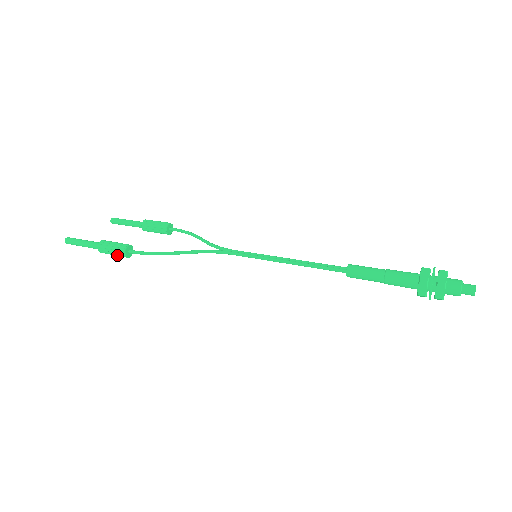
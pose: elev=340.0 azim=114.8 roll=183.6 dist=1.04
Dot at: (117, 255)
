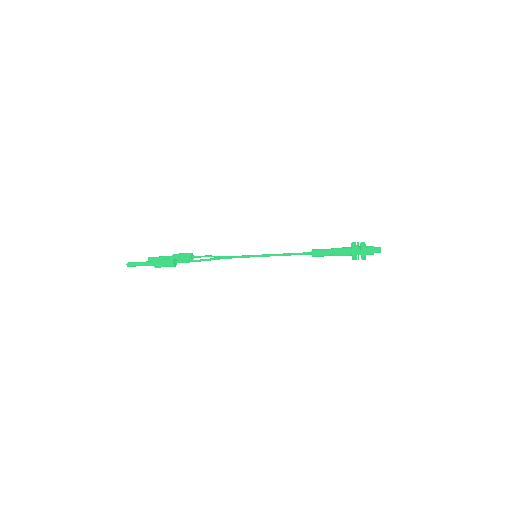
Dot at: (167, 265)
